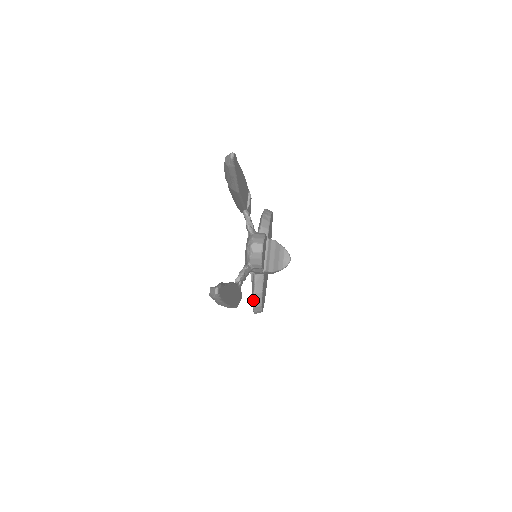
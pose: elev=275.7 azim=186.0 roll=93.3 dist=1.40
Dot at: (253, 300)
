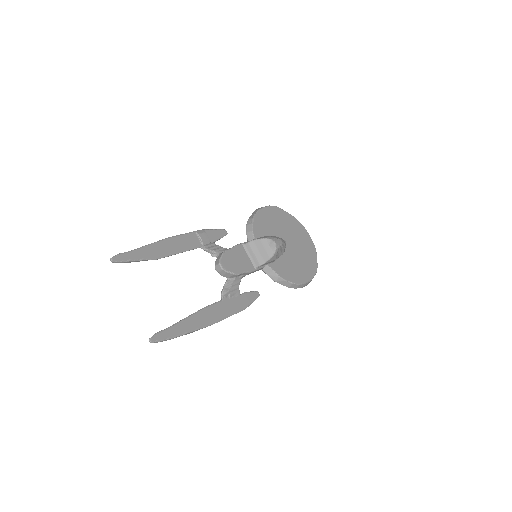
Dot at: occluded
